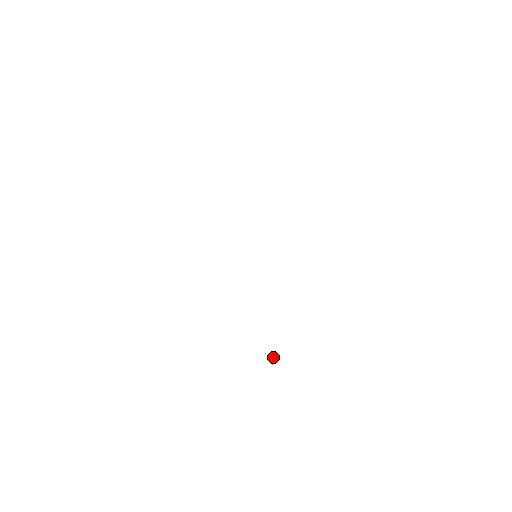
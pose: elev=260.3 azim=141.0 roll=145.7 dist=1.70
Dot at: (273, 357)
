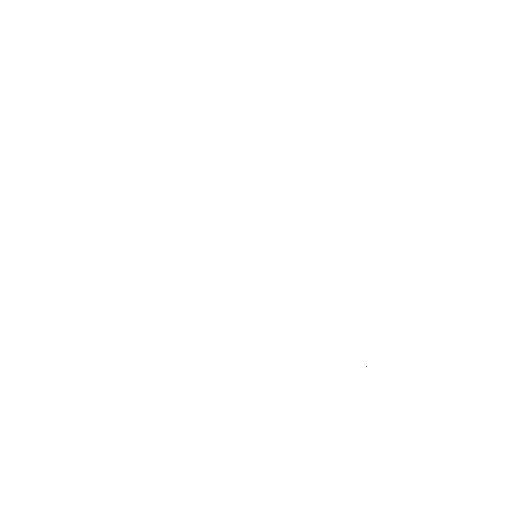
Dot at: occluded
